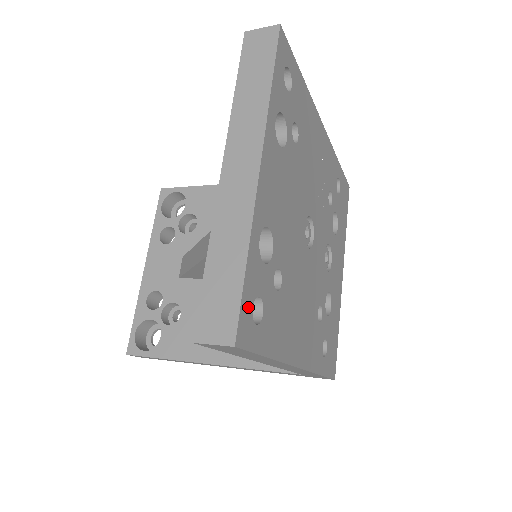
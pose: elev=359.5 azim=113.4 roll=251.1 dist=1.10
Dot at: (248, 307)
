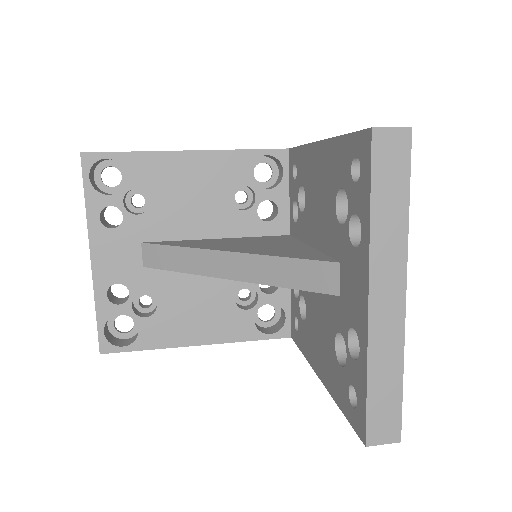
Dot at: occluded
